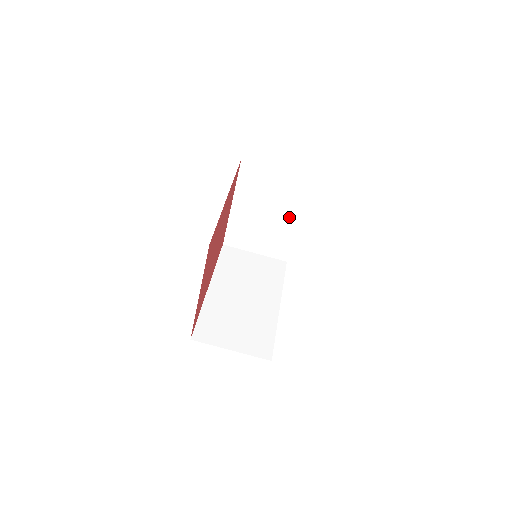
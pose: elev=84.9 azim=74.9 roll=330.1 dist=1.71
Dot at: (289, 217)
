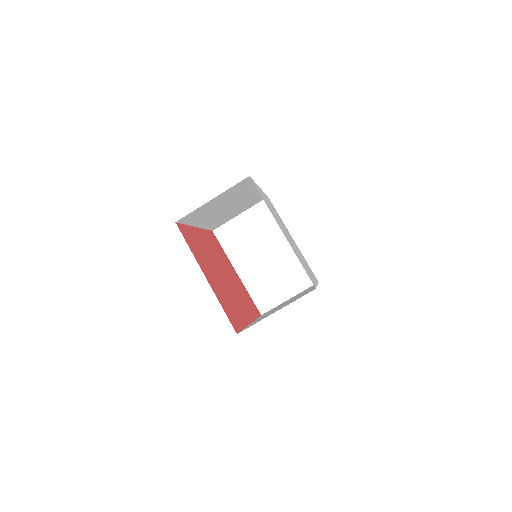
Dot at: (281, 242)
